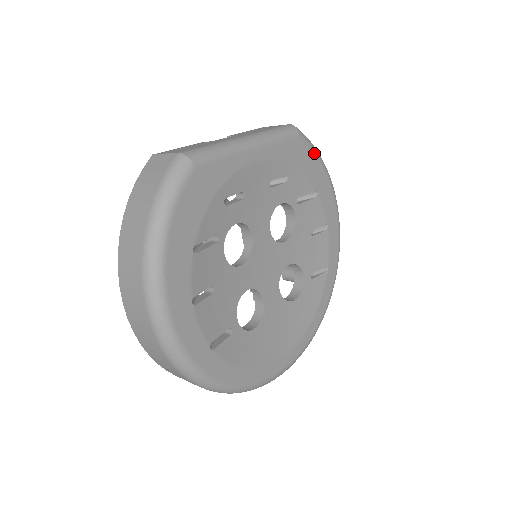
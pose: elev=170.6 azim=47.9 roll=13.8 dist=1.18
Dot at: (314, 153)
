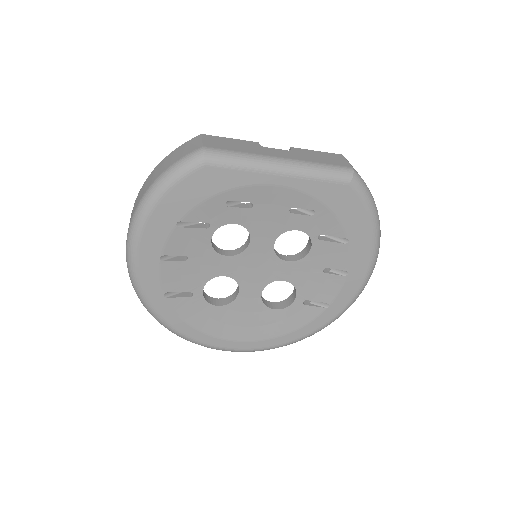
Dot at: (364, 206)
